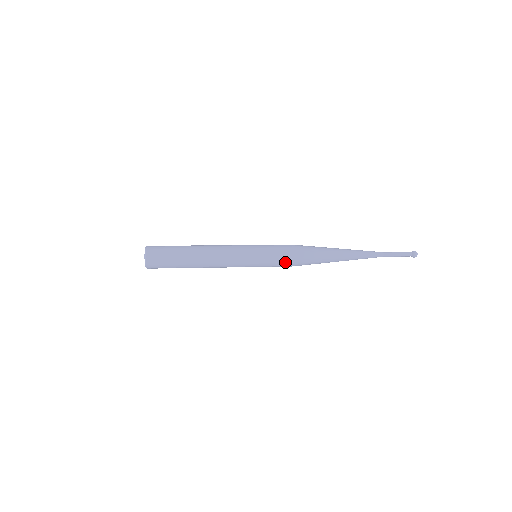
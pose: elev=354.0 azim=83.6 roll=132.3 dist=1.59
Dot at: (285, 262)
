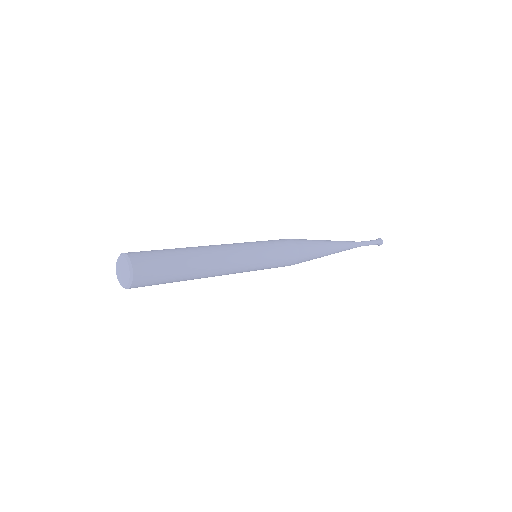
Dot at: (287, 264)
